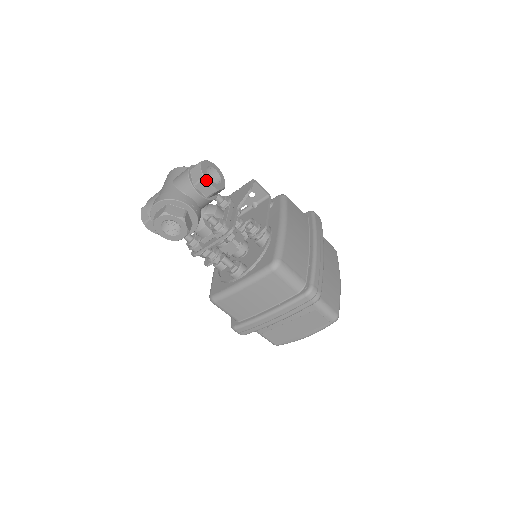
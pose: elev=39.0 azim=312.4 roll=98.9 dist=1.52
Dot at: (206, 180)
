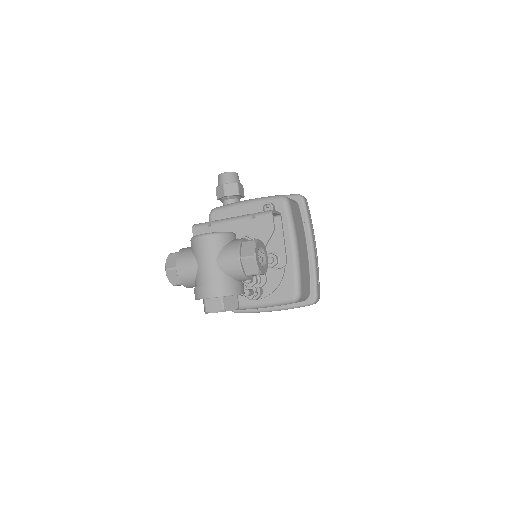
Dot at: (261, 273)
